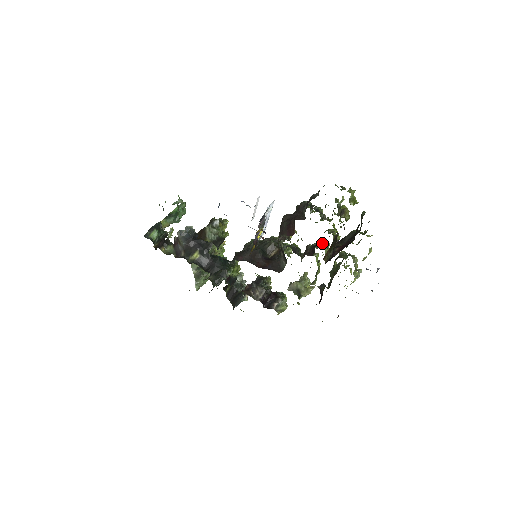
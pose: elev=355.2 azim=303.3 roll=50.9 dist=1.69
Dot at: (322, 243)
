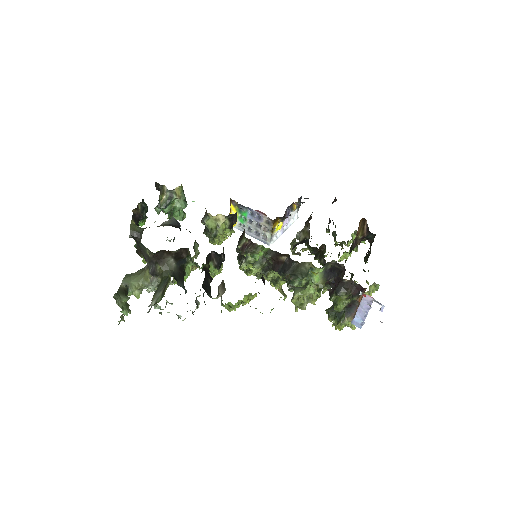
Dot at: occluded
